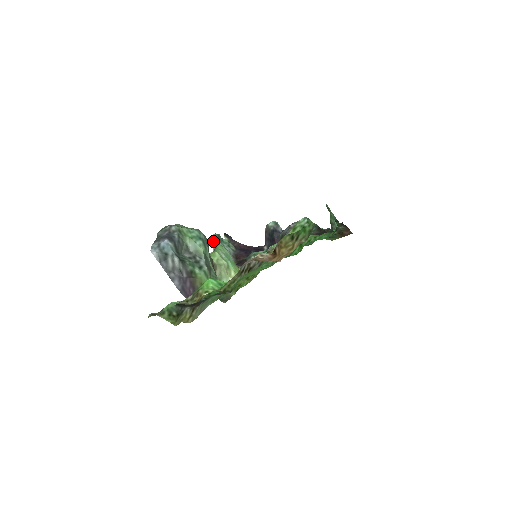
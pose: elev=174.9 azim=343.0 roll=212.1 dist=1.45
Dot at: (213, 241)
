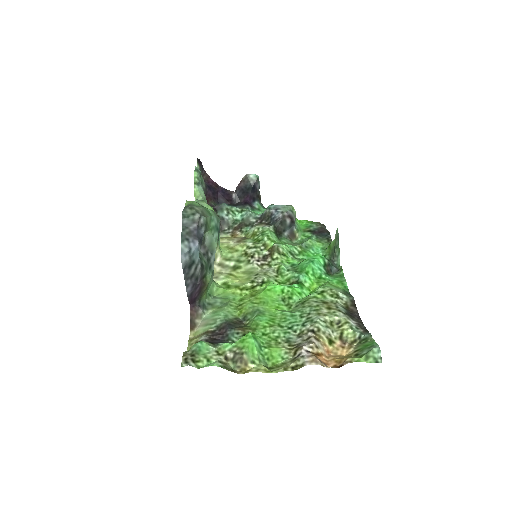
Dot at: (196, 184)
